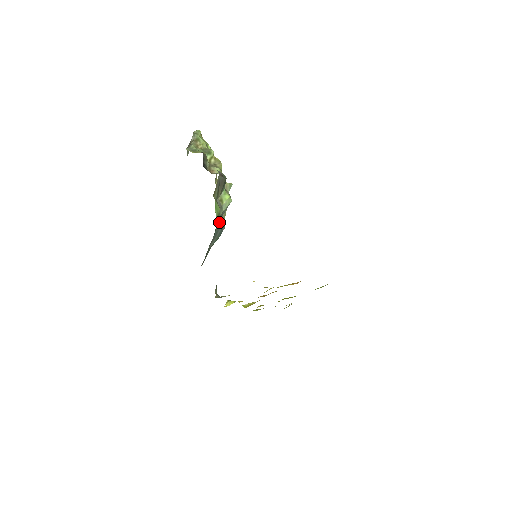
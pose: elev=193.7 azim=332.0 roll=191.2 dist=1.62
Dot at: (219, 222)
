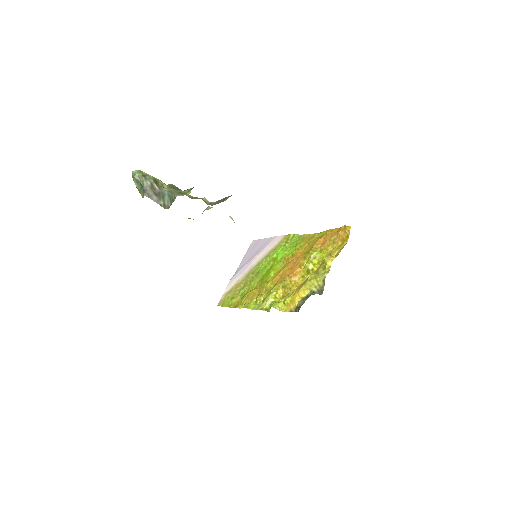
Dot at: occluded
